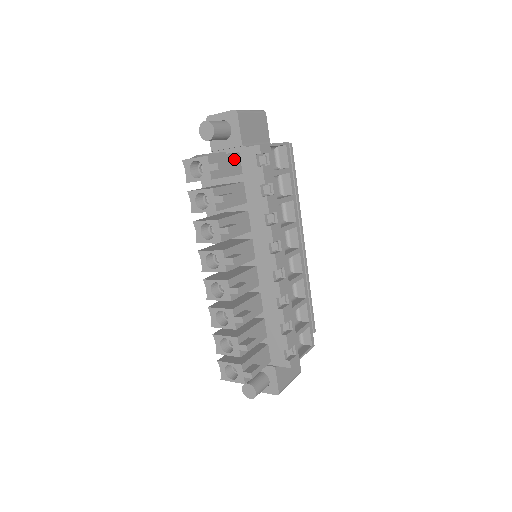
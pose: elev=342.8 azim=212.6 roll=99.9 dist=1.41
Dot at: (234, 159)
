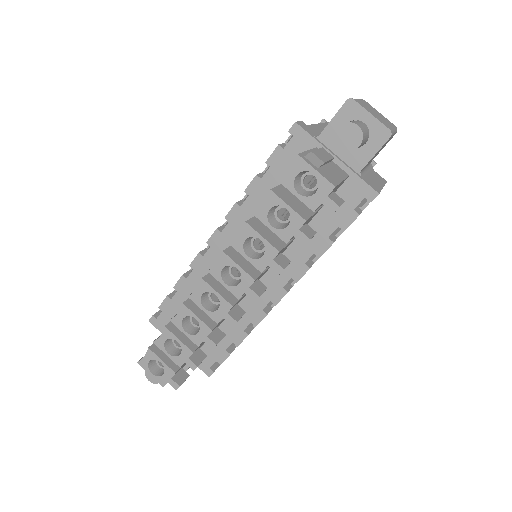
Dot at: (341, 184)
